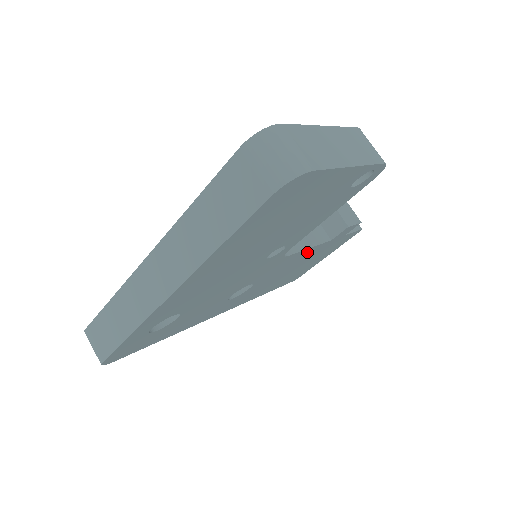
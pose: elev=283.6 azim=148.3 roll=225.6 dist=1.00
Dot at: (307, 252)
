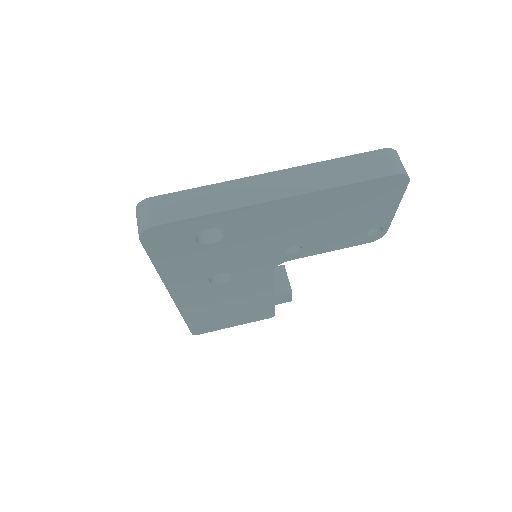
Dot at: (265, 289)
